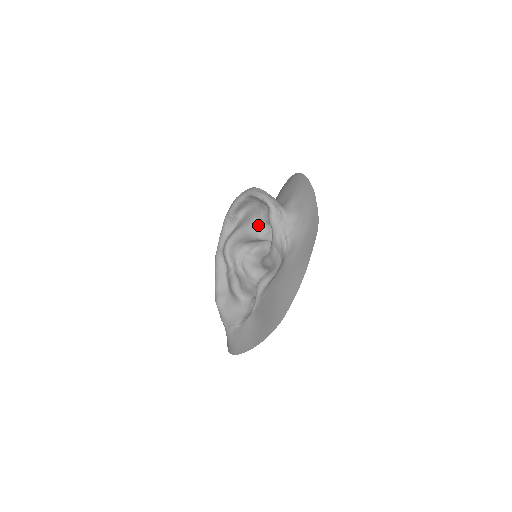
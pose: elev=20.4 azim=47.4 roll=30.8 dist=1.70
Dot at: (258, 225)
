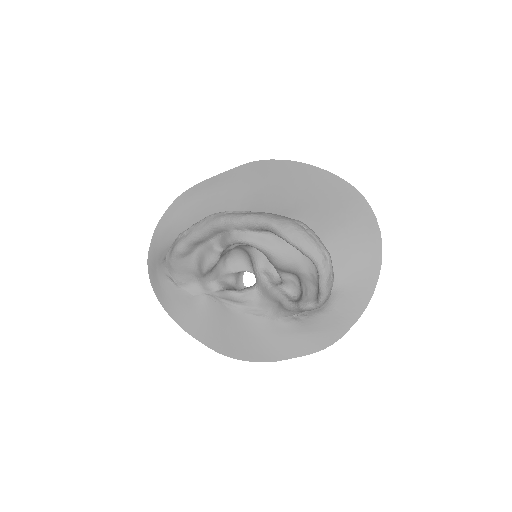
Dot at: (290, 271)
